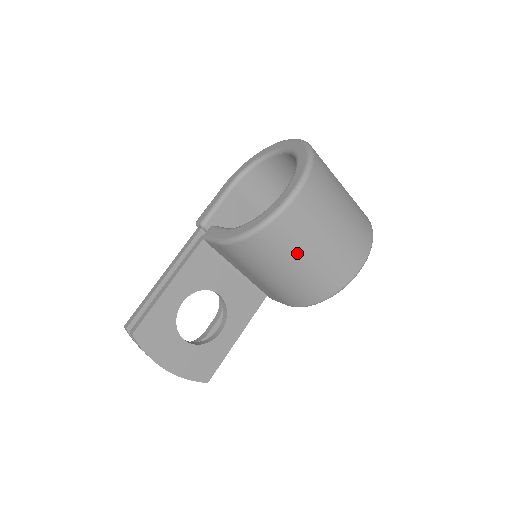
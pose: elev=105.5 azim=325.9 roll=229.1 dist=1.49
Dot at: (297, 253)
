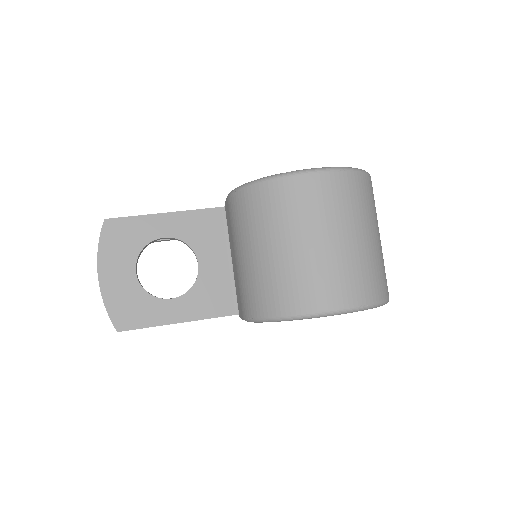
Dot at: (279, 232)
